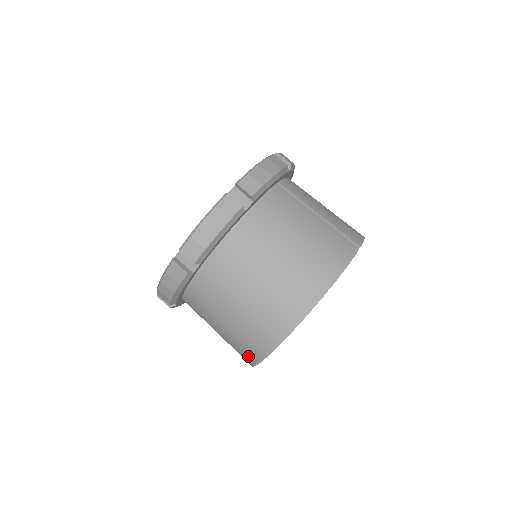
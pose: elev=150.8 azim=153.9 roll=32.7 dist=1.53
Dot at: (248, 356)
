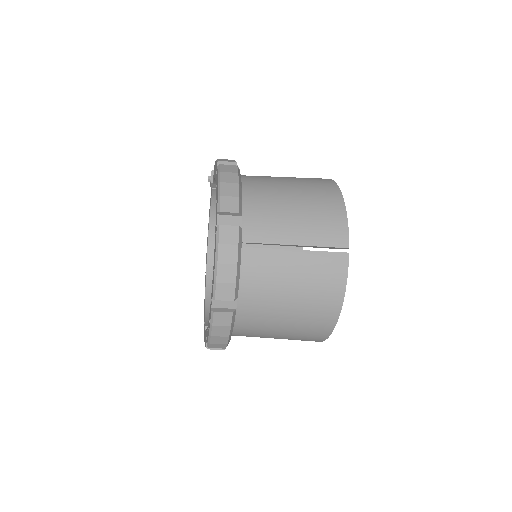
Dot at: occluded
